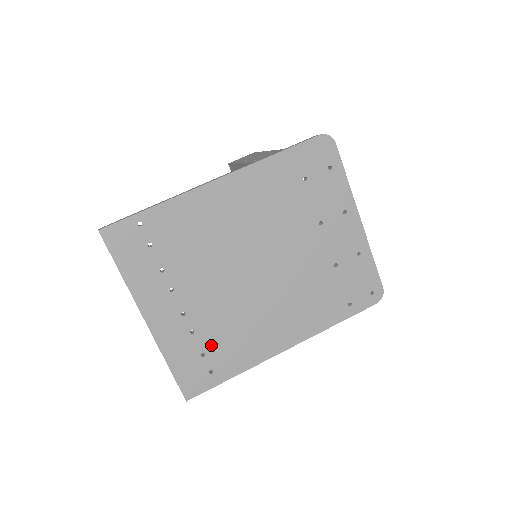
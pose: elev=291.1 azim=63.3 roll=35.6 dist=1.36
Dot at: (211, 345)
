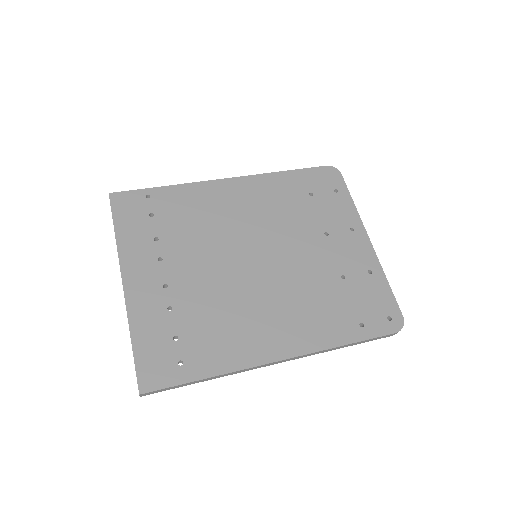
Dot at: (188, 329)
